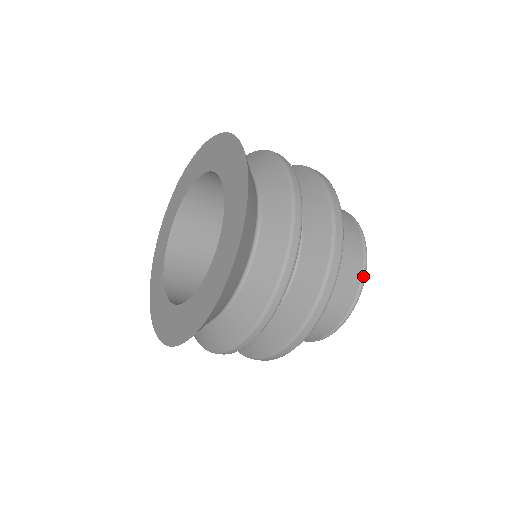
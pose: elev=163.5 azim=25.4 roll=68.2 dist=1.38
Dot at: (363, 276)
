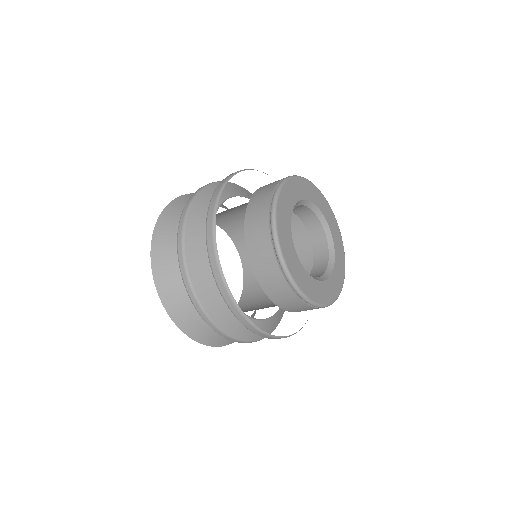
Dot at: (304, 301)
